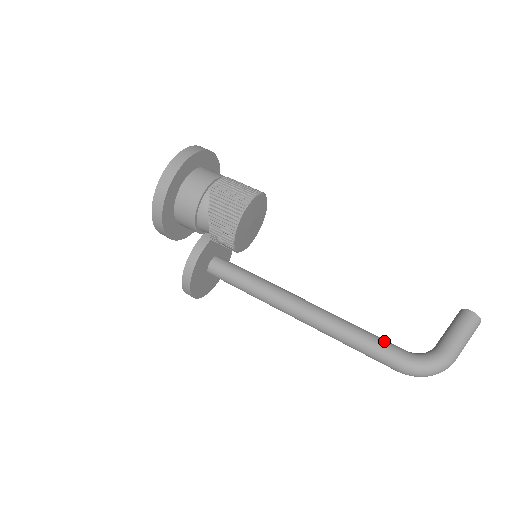
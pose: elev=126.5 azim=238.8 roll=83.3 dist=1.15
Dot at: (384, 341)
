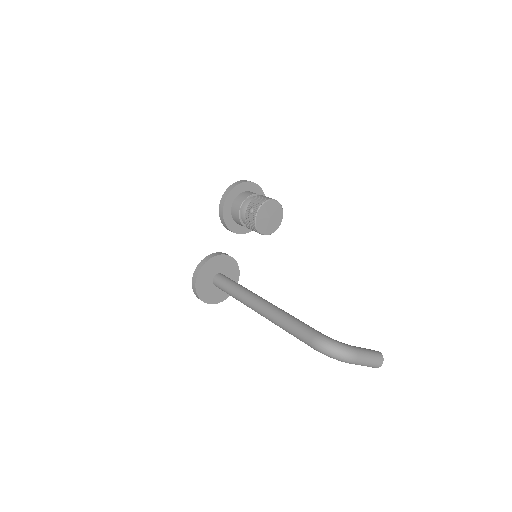
Dot at: occluded
